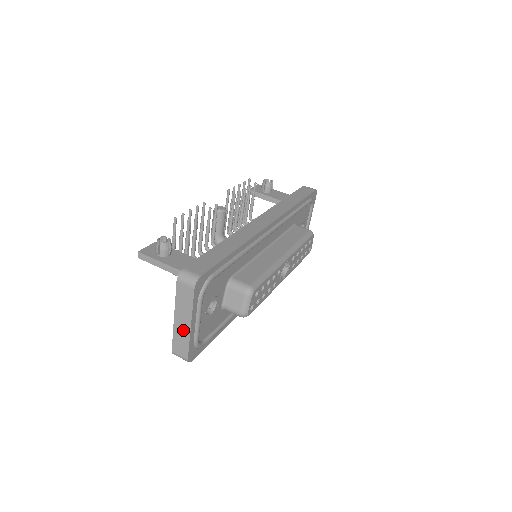
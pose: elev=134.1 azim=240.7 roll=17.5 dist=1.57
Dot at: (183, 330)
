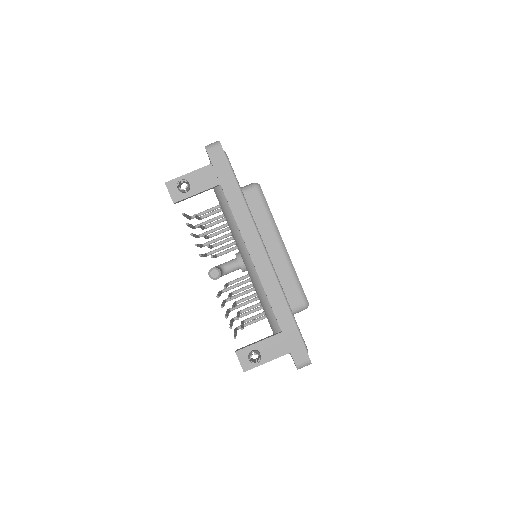
Dot at: occluded
